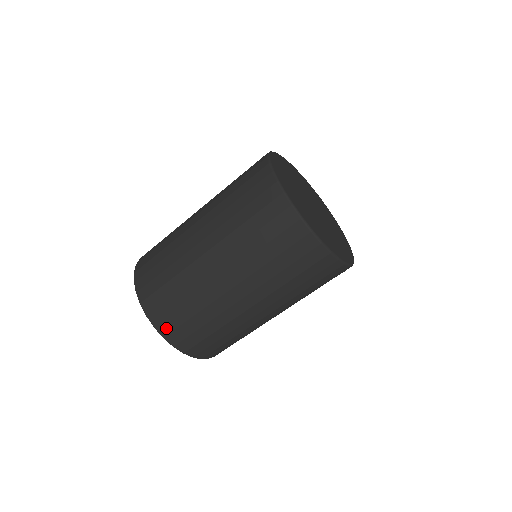
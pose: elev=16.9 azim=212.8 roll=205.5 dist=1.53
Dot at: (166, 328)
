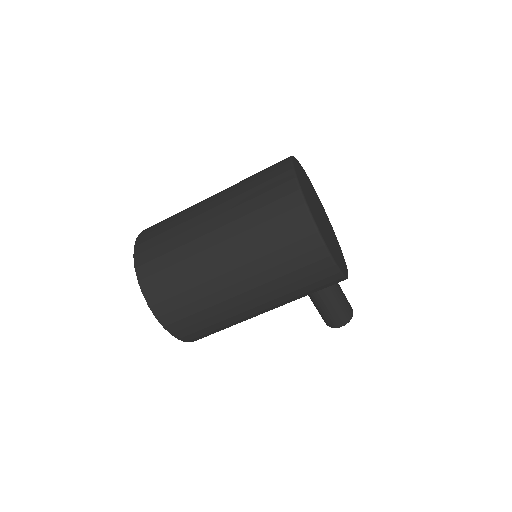
Dot at: (145, 272)
